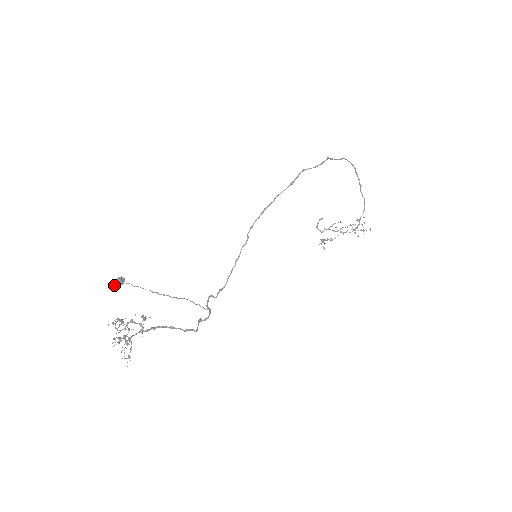
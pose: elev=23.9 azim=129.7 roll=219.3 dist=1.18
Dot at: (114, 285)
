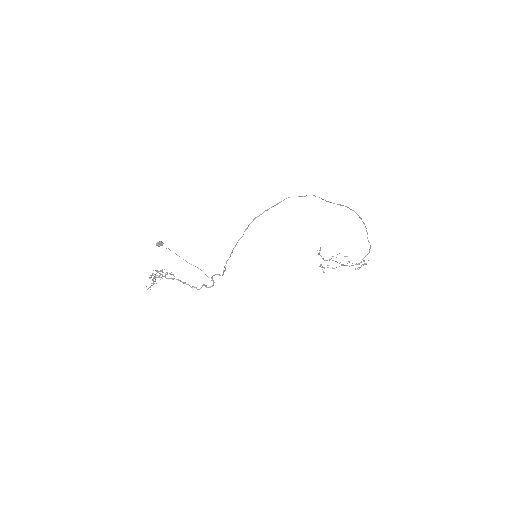
Dot at: (156, 244)
